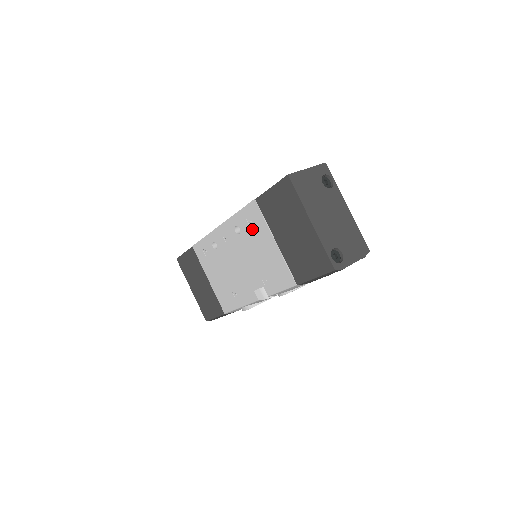
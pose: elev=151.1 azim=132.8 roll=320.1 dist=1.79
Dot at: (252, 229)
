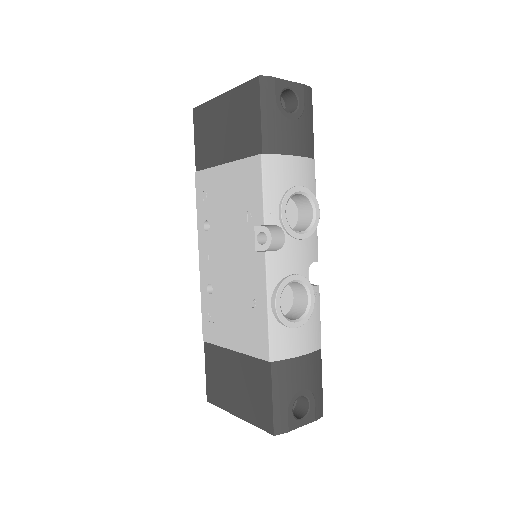
Dot at: (210, 197)
